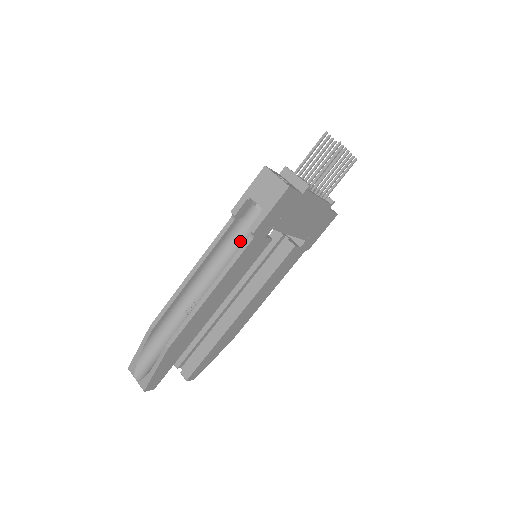
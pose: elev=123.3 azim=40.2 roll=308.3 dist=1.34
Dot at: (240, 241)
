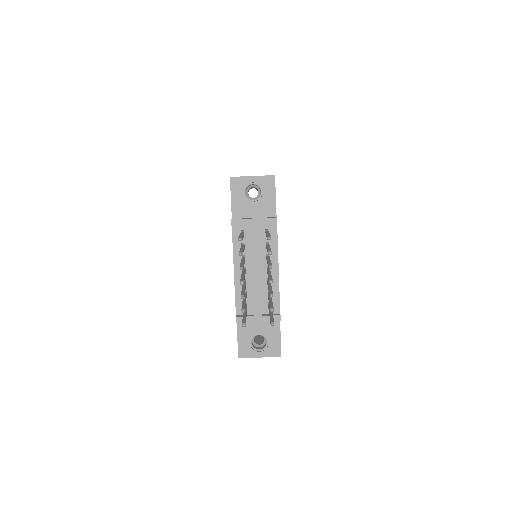
Dot at: occluded
